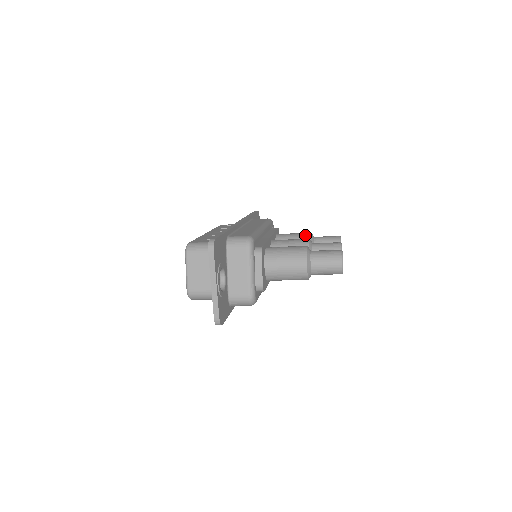
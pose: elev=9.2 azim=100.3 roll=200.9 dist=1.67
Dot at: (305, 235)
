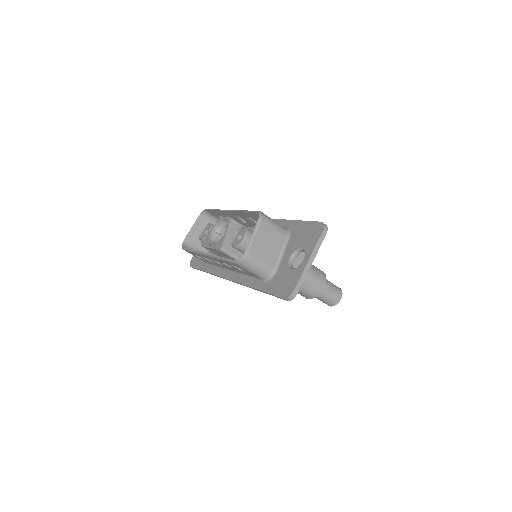
Dot at: occluded
